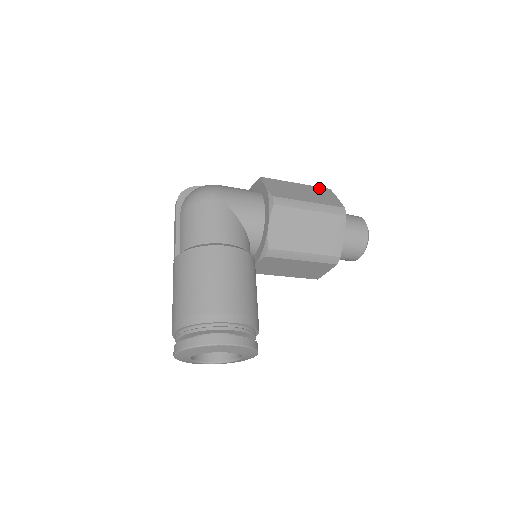
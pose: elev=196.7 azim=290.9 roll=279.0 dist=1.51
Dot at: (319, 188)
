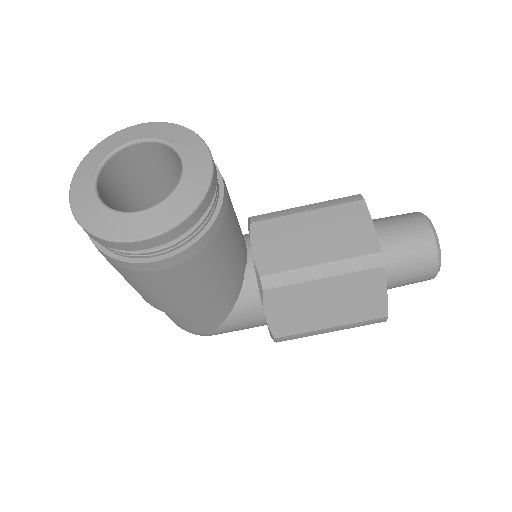
Dot at: occluded
